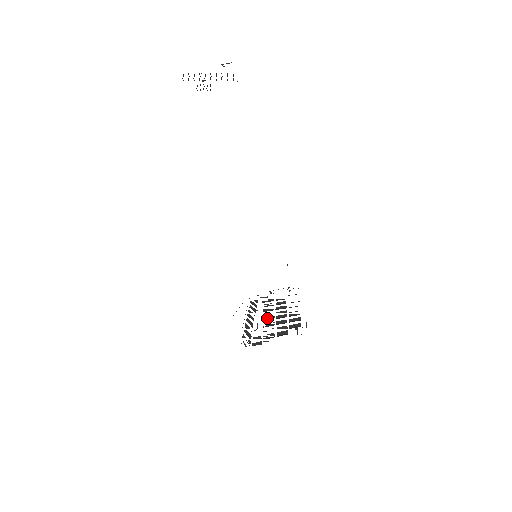
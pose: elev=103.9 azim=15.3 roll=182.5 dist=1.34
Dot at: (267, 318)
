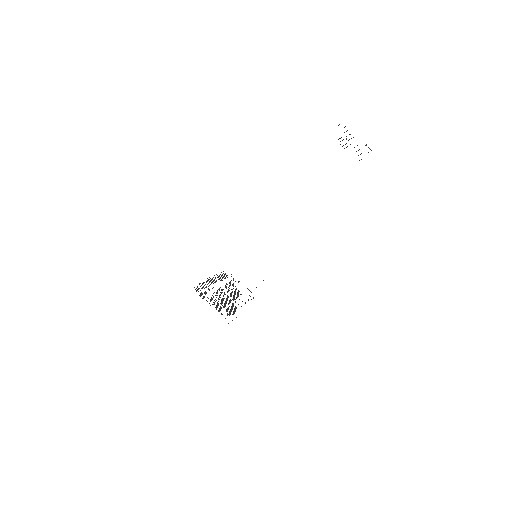
Dot at: occluded
